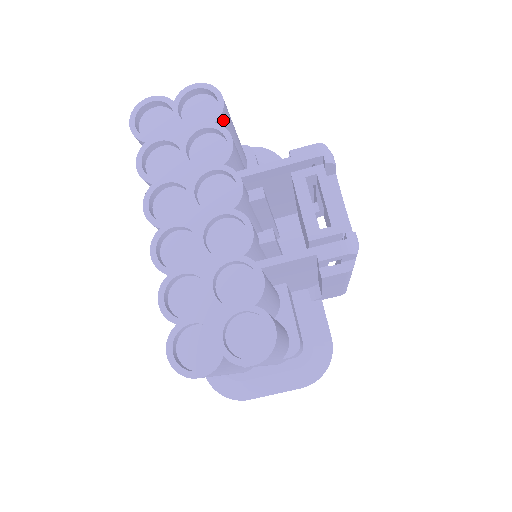
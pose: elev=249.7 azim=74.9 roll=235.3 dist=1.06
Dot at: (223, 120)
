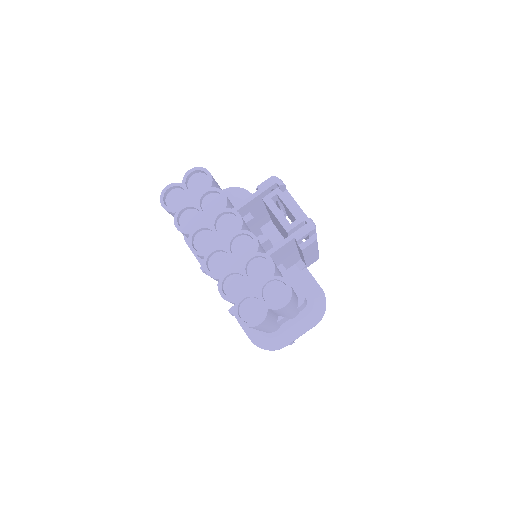
Dot at: (214, 184)
